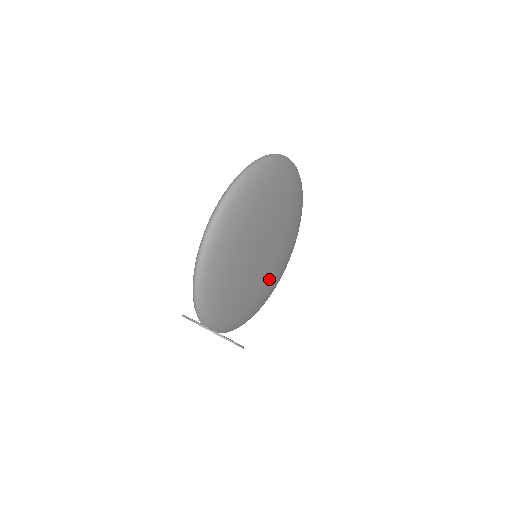
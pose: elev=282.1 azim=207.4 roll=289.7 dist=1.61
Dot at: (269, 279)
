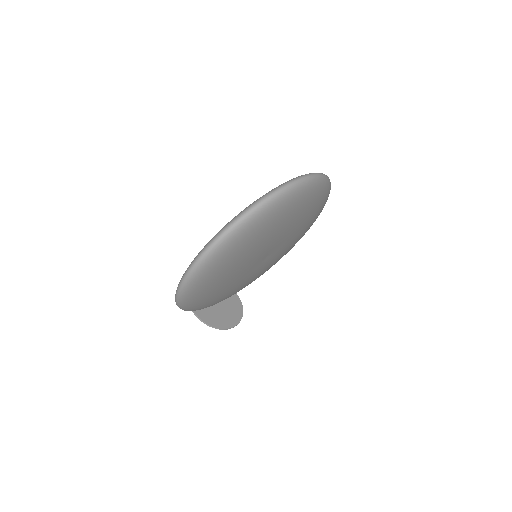
Dot at: (278, 257)
